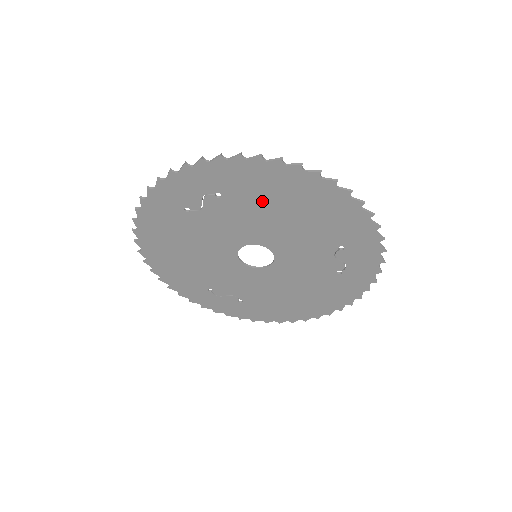
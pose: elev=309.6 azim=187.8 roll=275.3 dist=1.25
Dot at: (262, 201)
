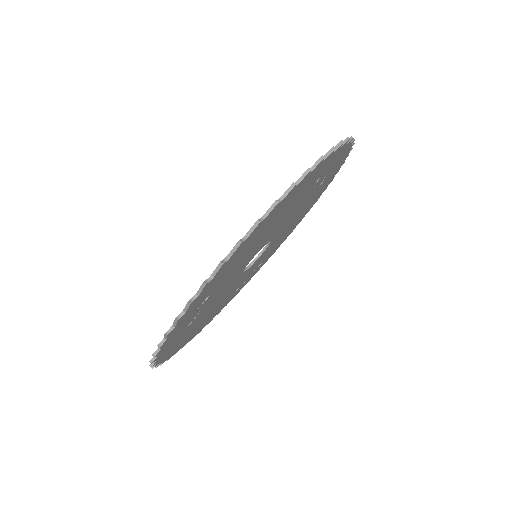
Dot at: (242, 257)
